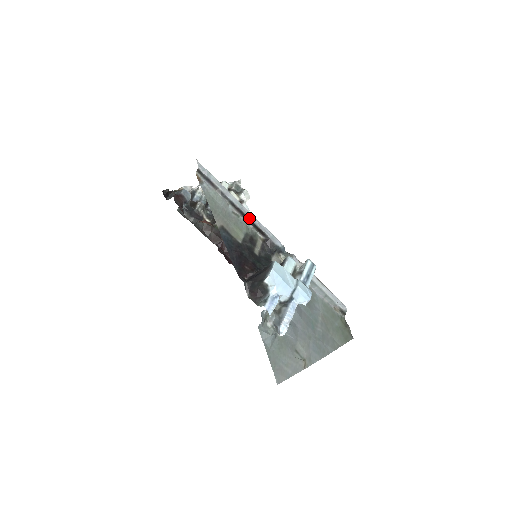
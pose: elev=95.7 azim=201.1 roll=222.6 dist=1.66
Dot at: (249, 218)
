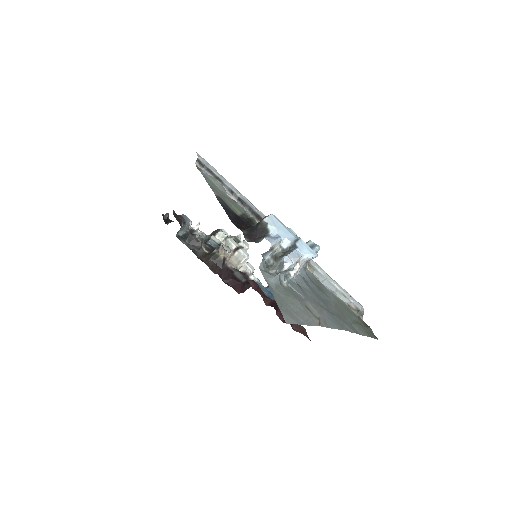
Dot at: (247, 204)
